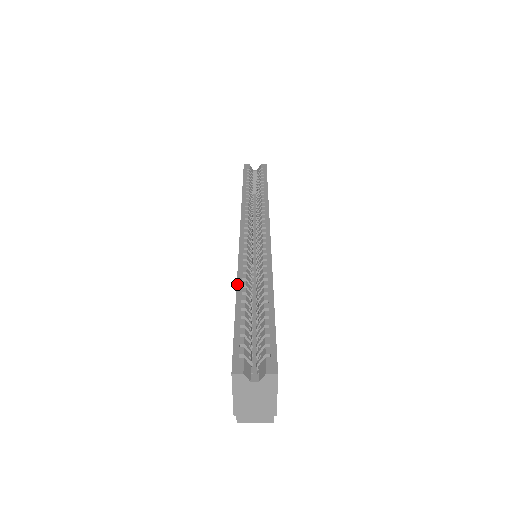
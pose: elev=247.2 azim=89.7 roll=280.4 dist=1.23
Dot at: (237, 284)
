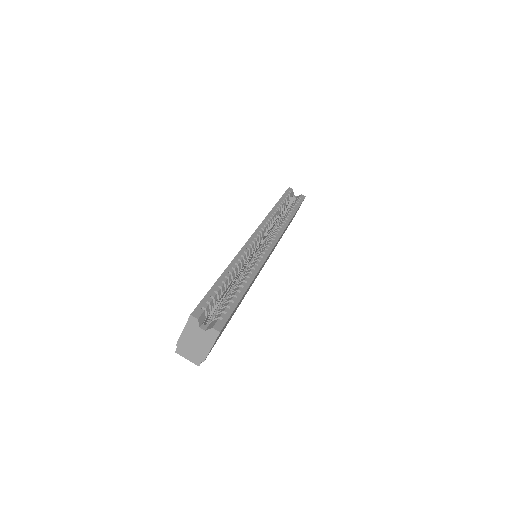
Dot at: (230, 264)
